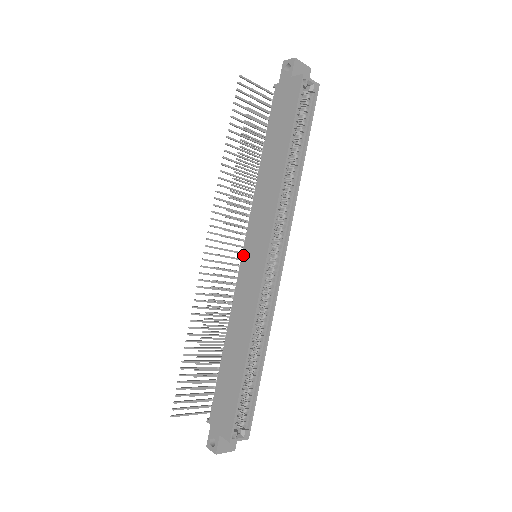
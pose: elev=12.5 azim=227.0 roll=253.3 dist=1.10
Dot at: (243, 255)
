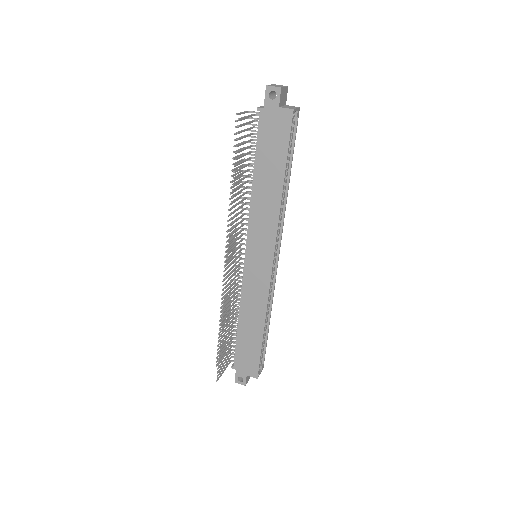
Dot at: (246, 258)
